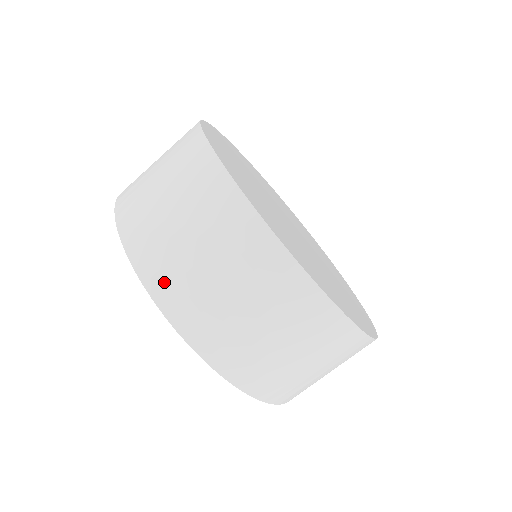
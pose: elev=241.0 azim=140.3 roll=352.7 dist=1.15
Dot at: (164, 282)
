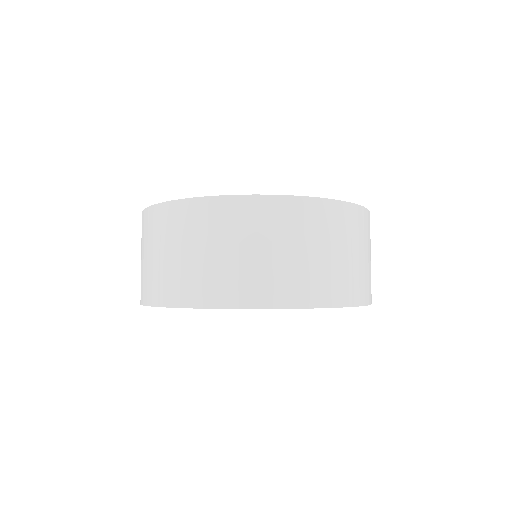
Dot at: (176, 291)
